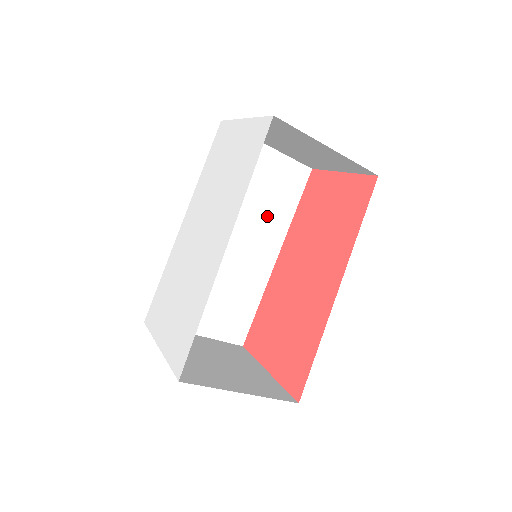
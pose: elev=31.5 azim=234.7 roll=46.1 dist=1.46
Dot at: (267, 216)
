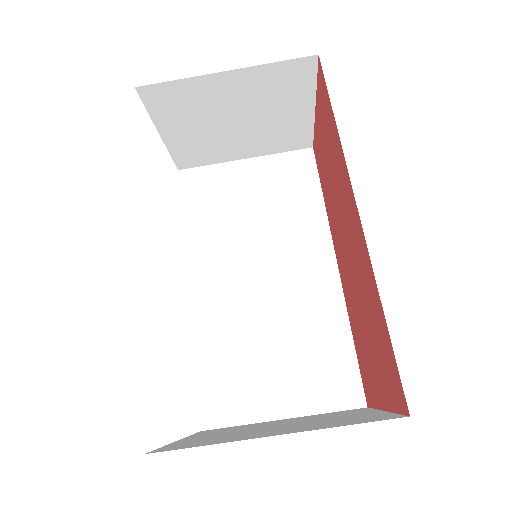
Dot at: (289, 225)
